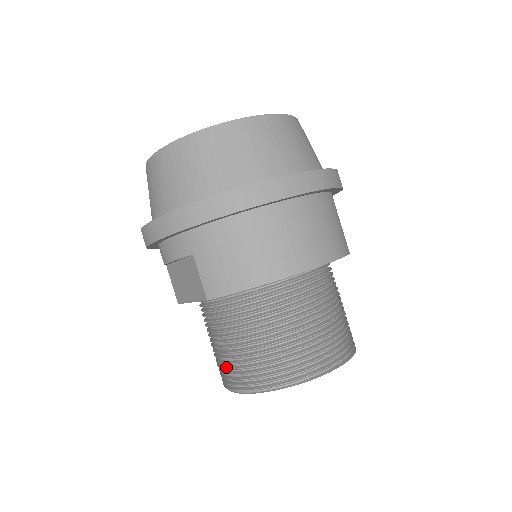
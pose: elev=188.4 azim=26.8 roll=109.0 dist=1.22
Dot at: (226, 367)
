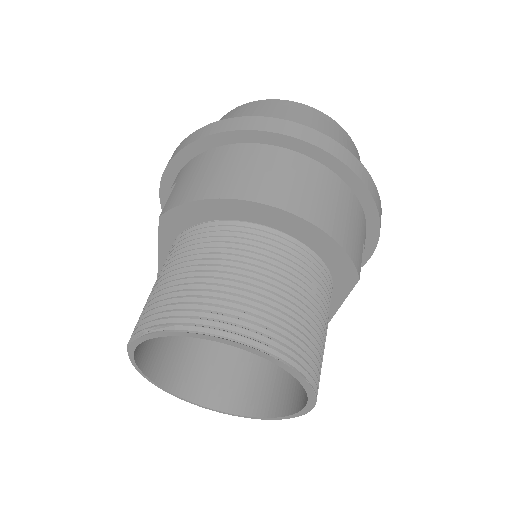
Dot at: occluded
